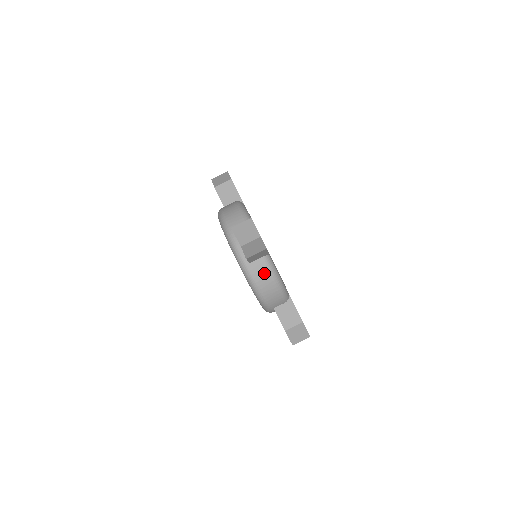
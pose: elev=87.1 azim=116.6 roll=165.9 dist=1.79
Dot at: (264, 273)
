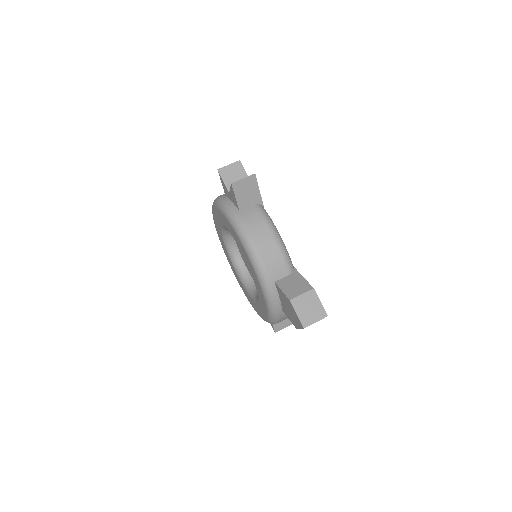
Dot at: (257, 220)
